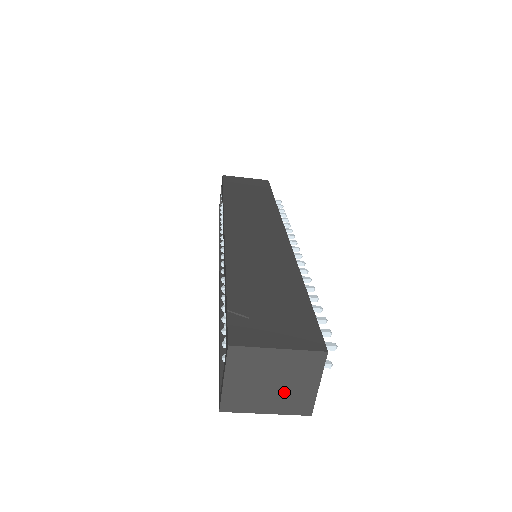
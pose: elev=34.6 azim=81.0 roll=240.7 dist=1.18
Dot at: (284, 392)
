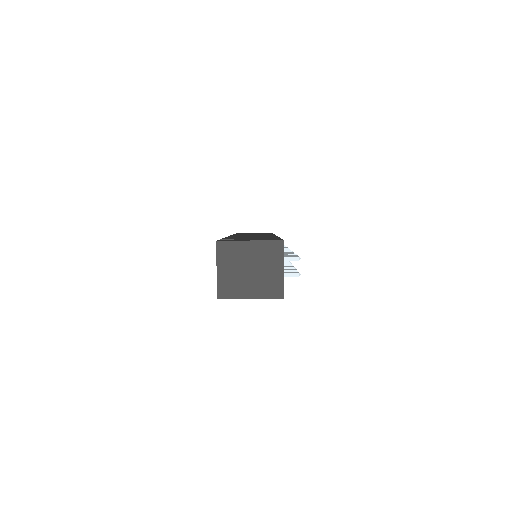
Dot at: (260, 278)
